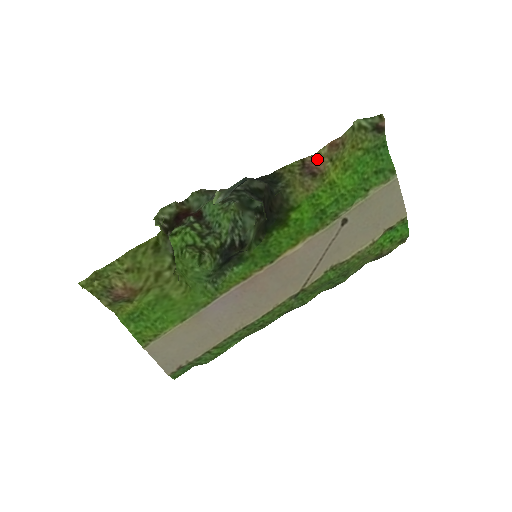
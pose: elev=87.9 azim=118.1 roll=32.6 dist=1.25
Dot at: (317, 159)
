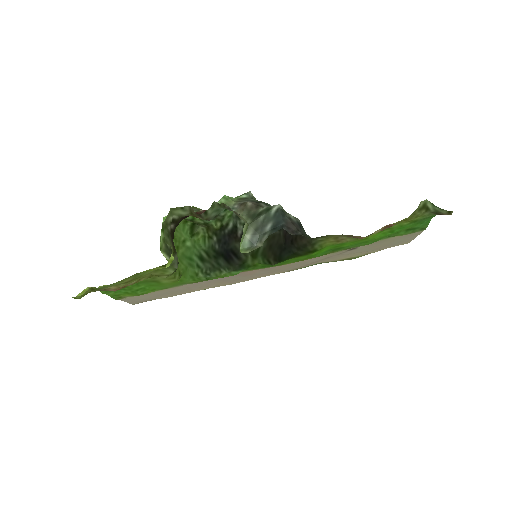
Dot at: occluded
